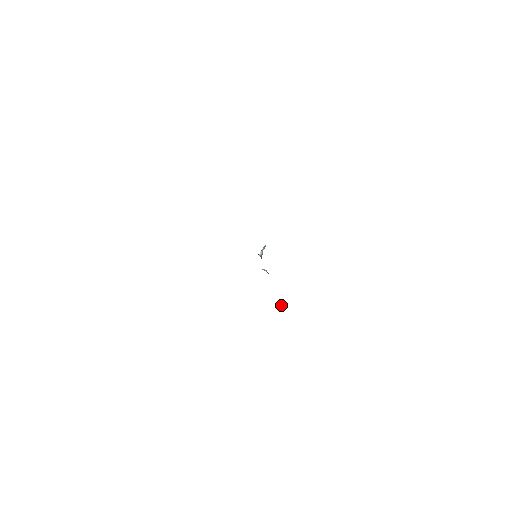
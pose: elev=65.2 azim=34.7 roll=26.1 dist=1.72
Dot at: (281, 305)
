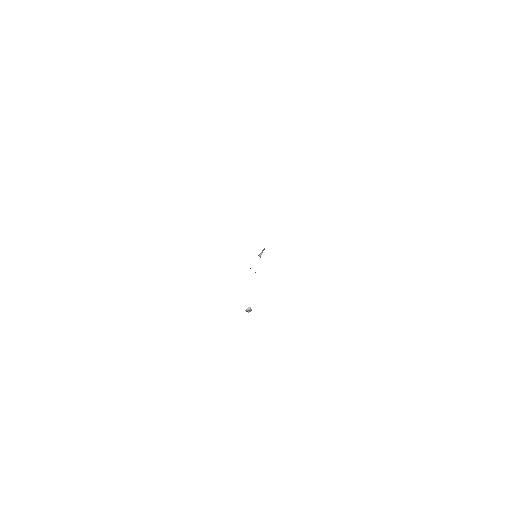
Dot at: (247, 309)
